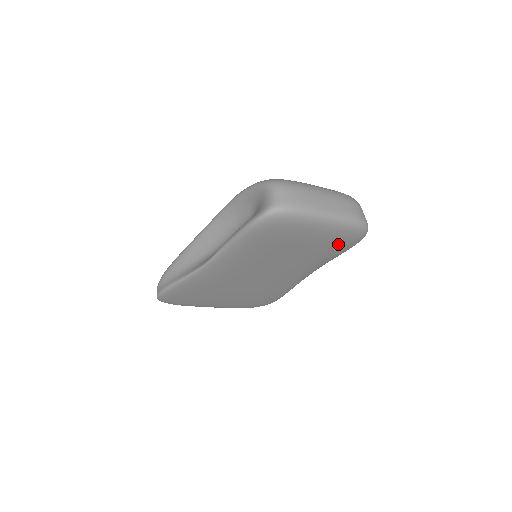
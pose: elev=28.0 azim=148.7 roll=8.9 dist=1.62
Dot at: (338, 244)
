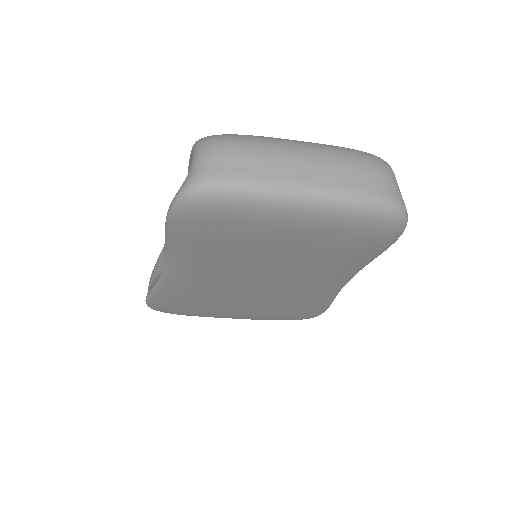
Dot at: (352, 243)
